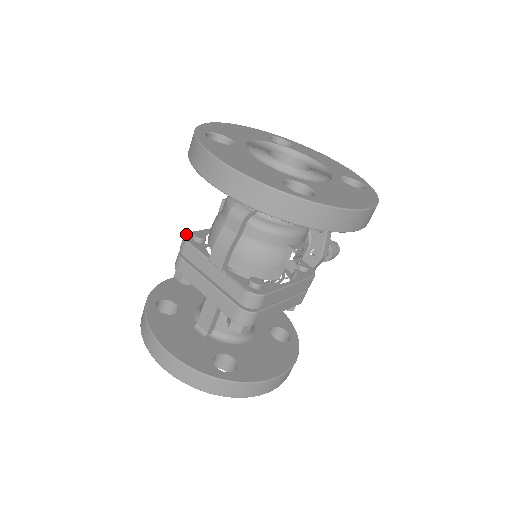
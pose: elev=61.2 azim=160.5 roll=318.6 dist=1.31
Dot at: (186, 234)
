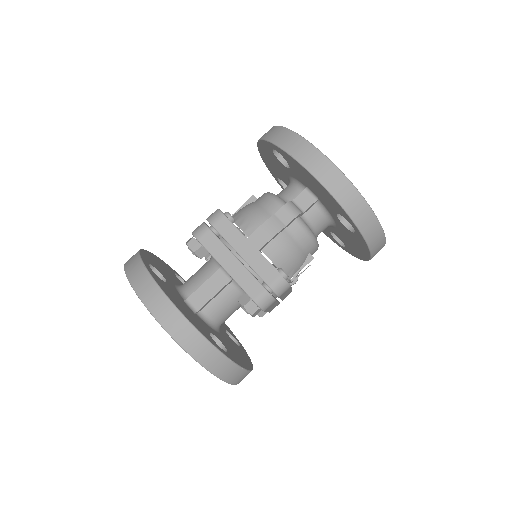
Dot at: occluded
